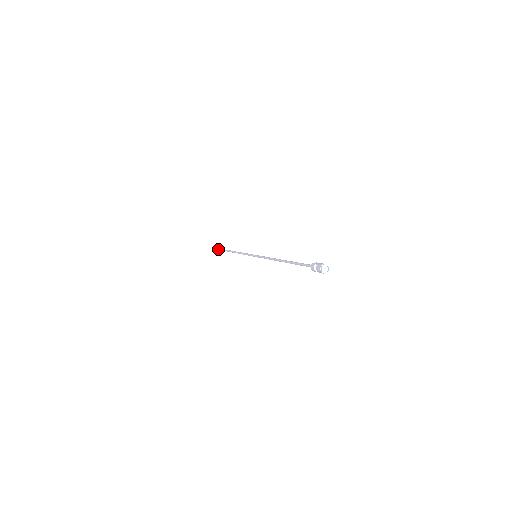
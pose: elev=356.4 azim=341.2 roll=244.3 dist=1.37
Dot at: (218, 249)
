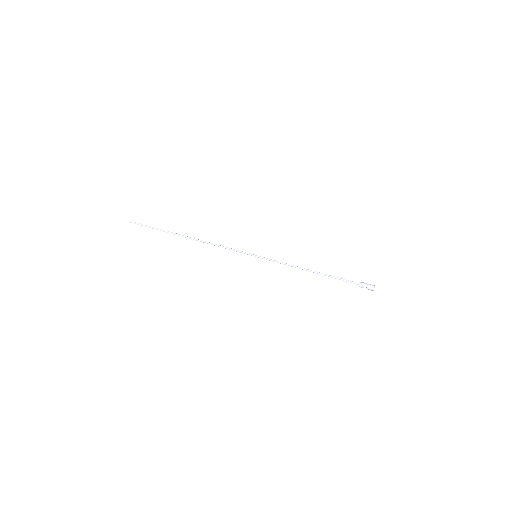
Dot at: occluded
